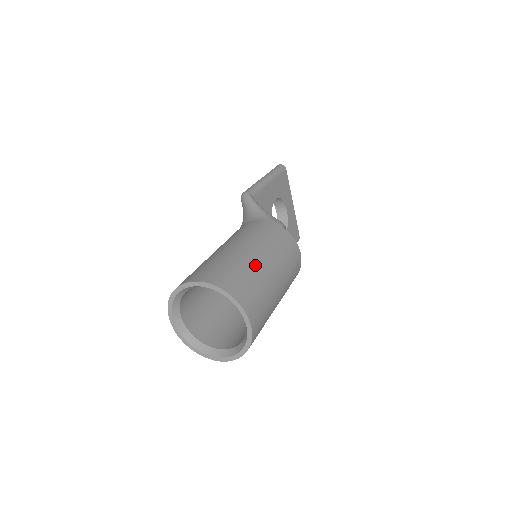
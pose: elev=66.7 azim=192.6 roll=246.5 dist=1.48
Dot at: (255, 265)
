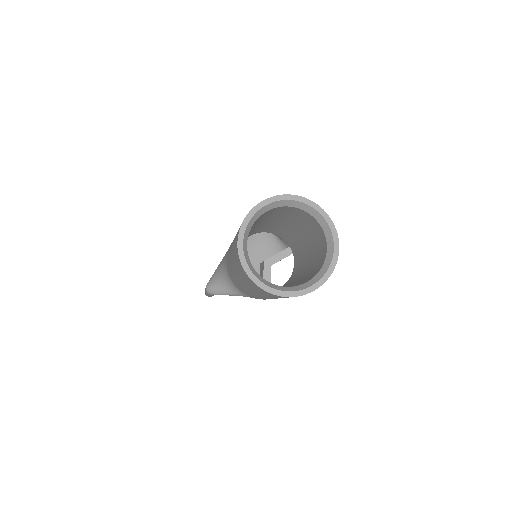
Dot at: occluded
